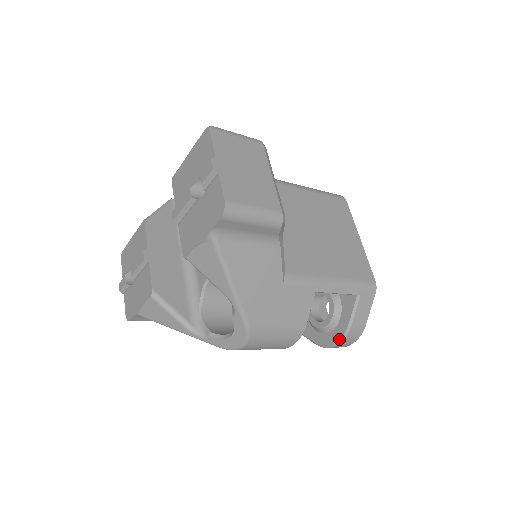
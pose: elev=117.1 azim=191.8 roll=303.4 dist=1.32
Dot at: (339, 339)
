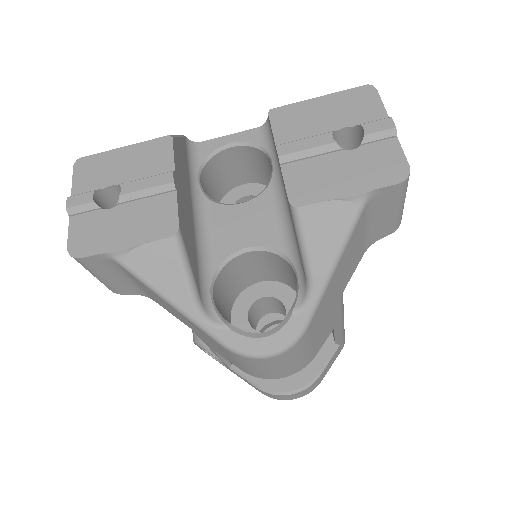
Dot at: (300, 388)
